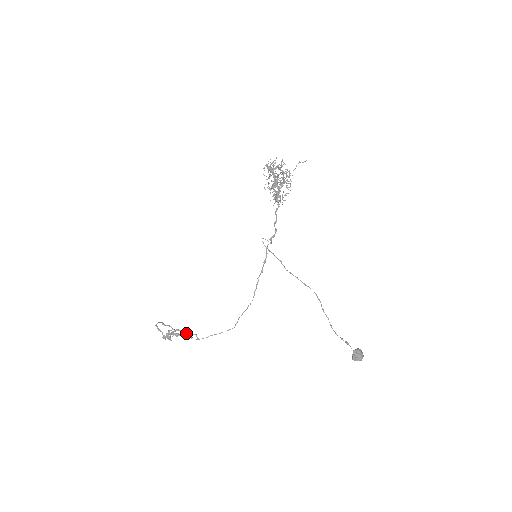
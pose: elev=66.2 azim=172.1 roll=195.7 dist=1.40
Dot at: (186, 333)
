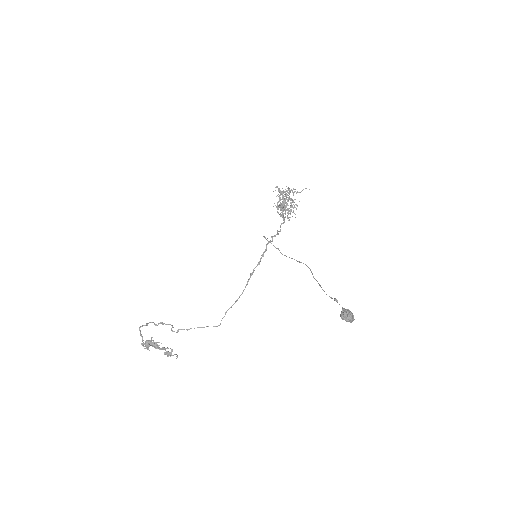
Dot at: (167, 352)
